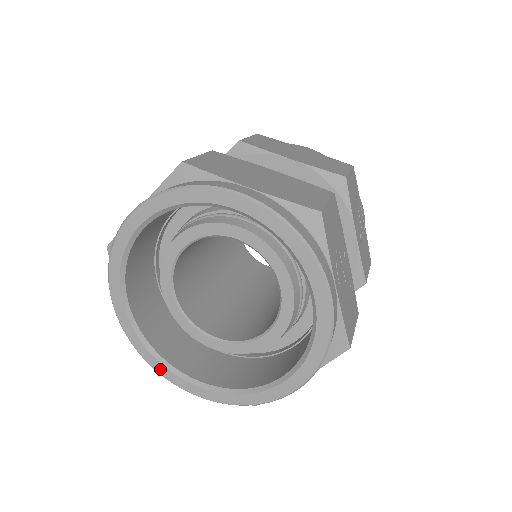
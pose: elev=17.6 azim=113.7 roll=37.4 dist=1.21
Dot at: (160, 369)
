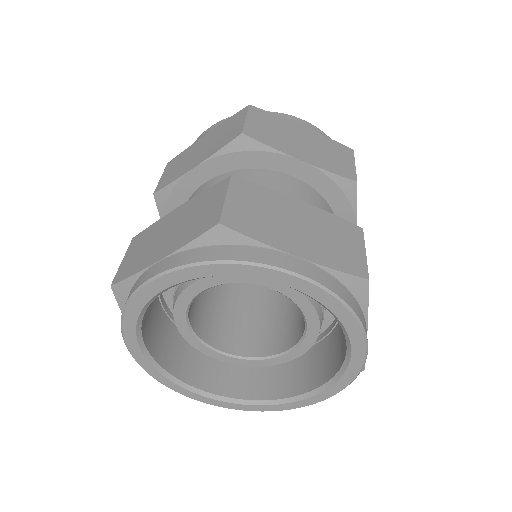
Dot at: (176, 388)
